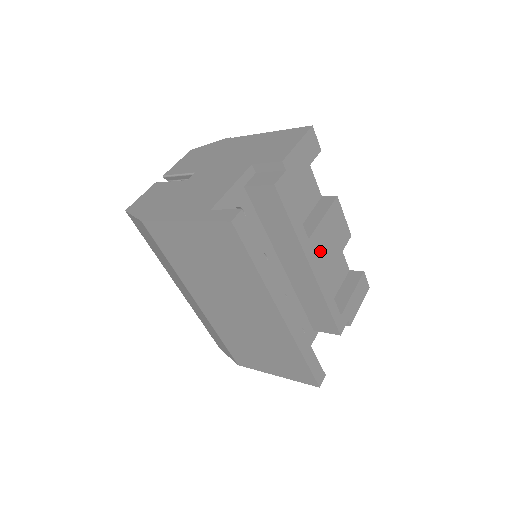
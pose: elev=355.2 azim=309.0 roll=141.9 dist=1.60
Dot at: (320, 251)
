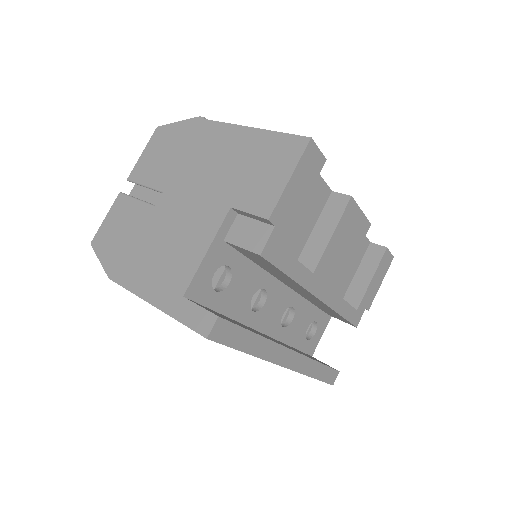
Dot at: (329, 273)
